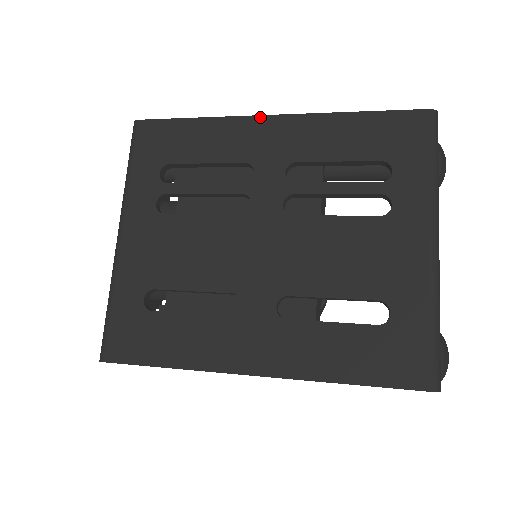
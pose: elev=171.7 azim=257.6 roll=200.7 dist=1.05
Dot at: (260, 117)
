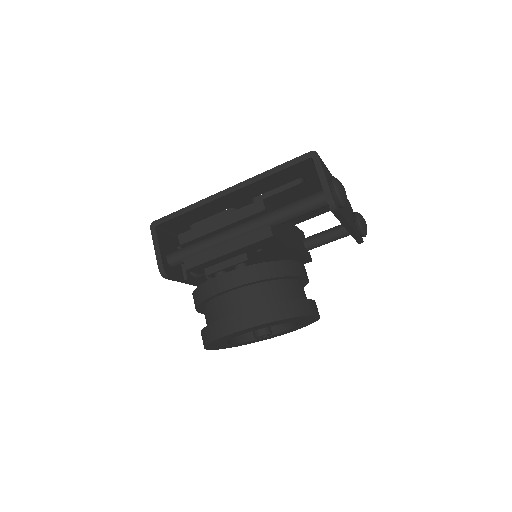
Dot at: occluded
